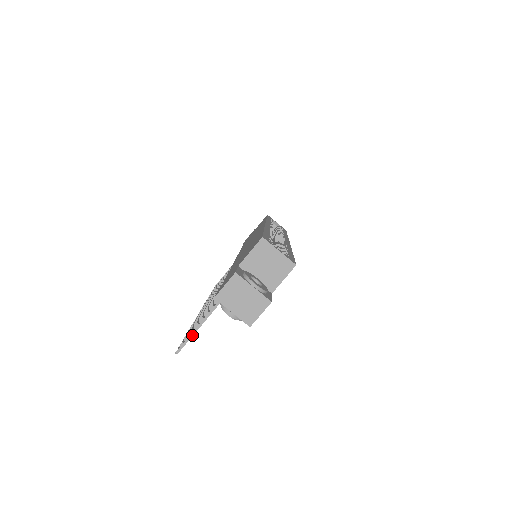
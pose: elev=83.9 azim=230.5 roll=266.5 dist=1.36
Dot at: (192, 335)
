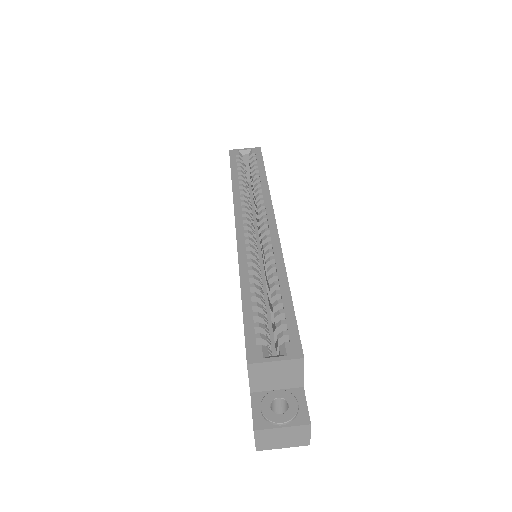
Dot at: occluded
